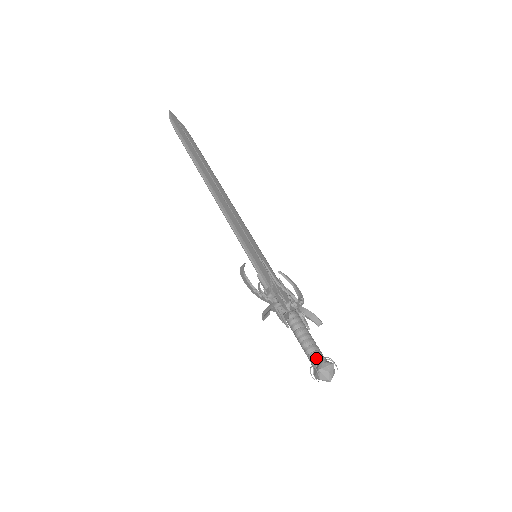
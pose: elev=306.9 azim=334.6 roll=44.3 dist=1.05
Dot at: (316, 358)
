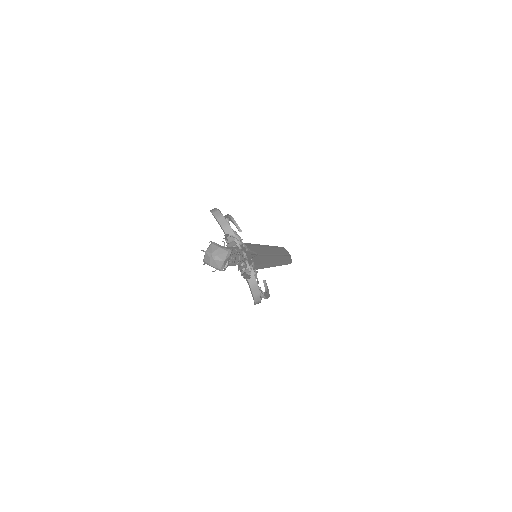
Dot at: occluded
